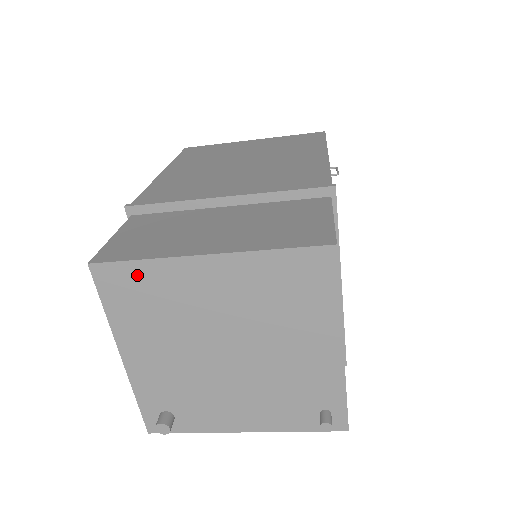
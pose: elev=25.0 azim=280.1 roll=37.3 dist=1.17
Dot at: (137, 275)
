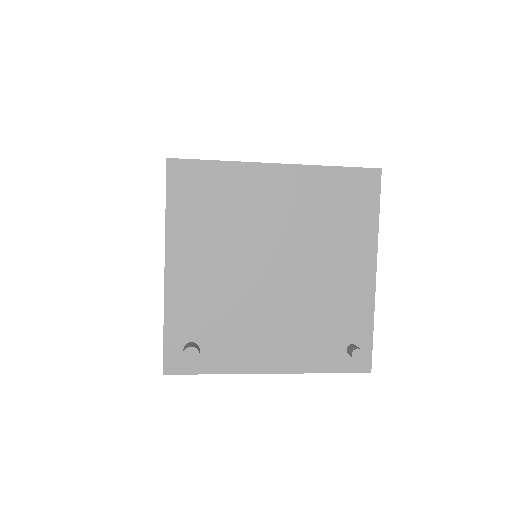
Dot at: (210, 175)
